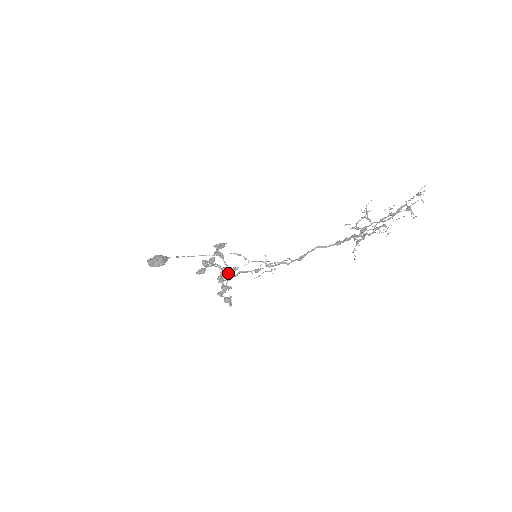
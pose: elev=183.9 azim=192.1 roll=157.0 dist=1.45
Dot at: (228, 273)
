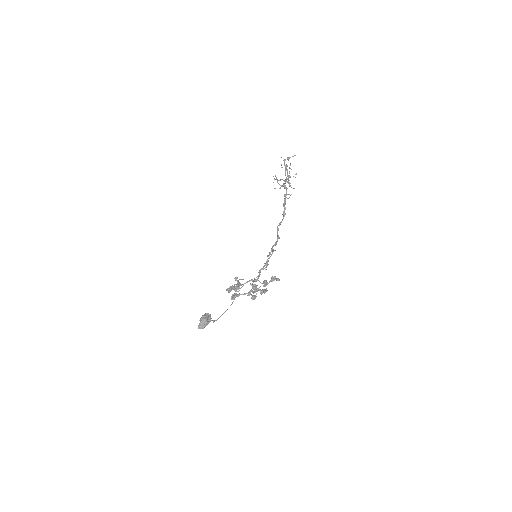
Dot at: occluded
